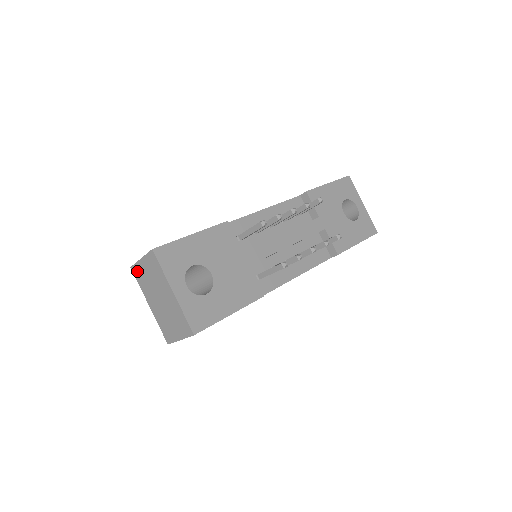
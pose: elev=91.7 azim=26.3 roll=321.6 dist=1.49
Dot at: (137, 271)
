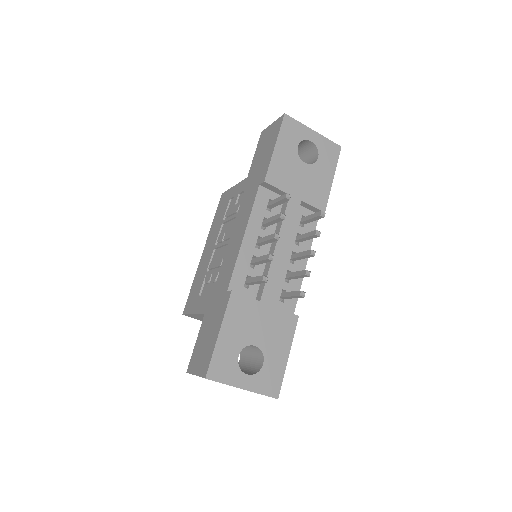
Dot at: occluded
